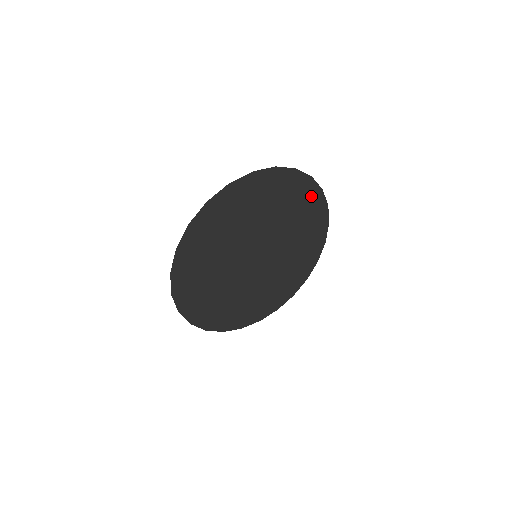
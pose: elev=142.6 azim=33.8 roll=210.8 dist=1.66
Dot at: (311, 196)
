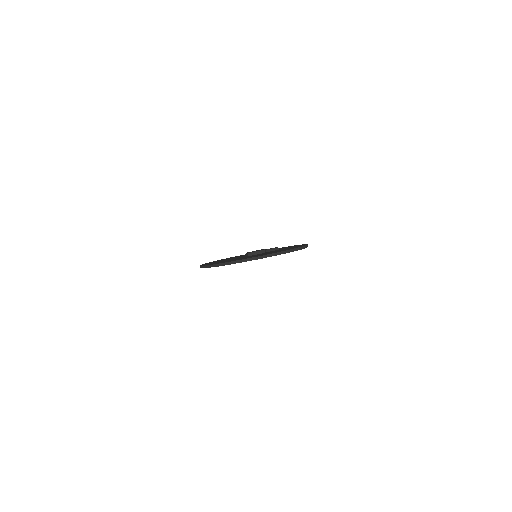
Dot at: occluded
